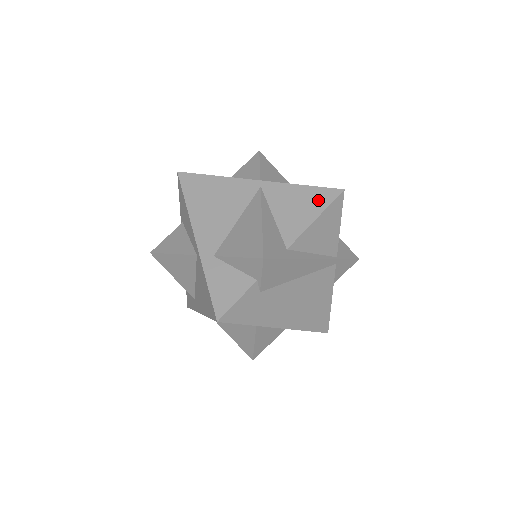
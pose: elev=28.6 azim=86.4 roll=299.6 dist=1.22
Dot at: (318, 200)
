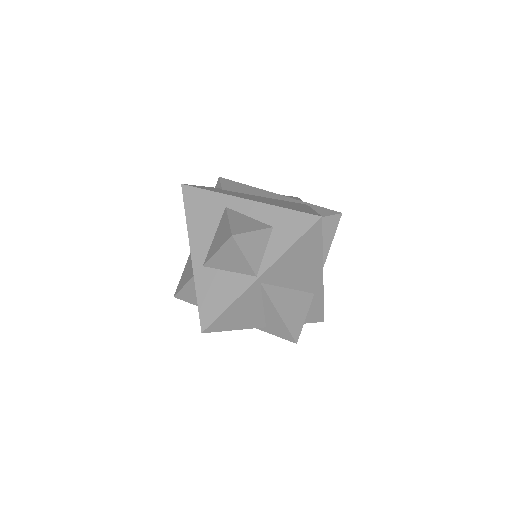
Dot at: occluded
